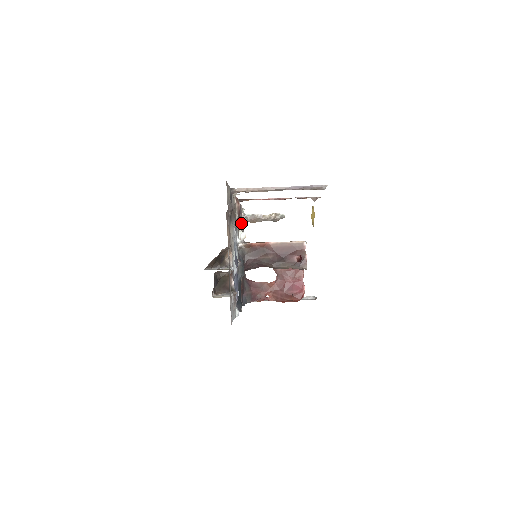
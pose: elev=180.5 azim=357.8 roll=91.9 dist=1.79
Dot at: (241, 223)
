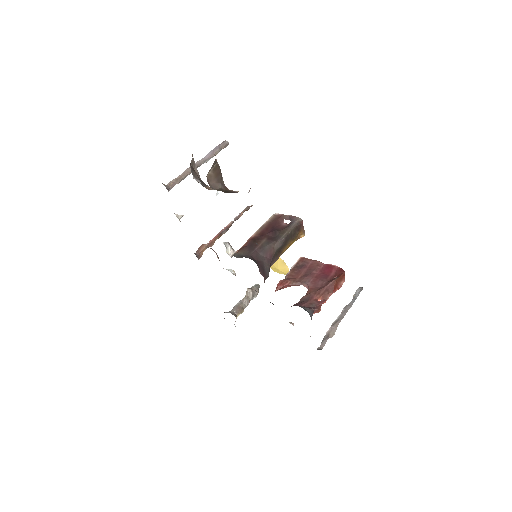
Dot at: occluded
